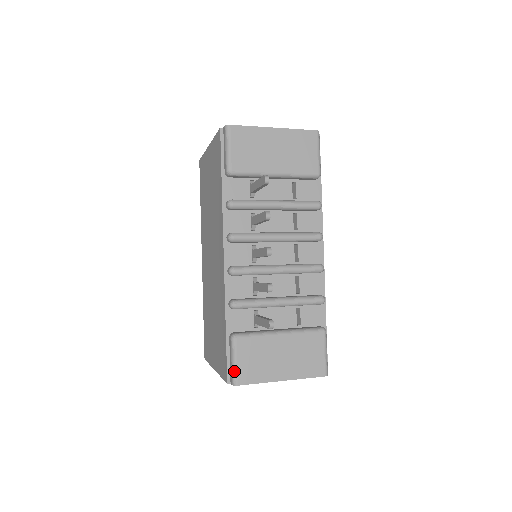
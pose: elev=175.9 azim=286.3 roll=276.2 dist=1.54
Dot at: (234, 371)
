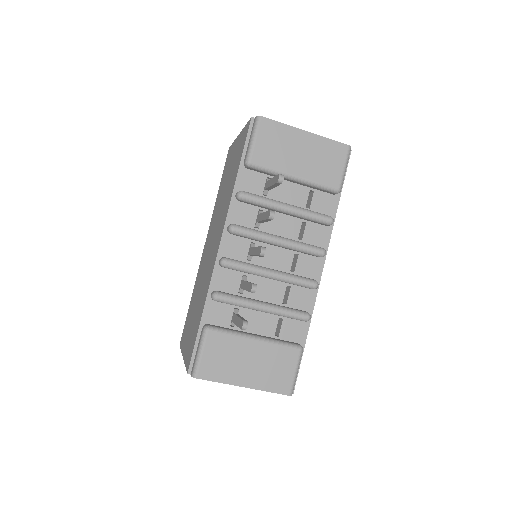
Dot at: (197, 363)
